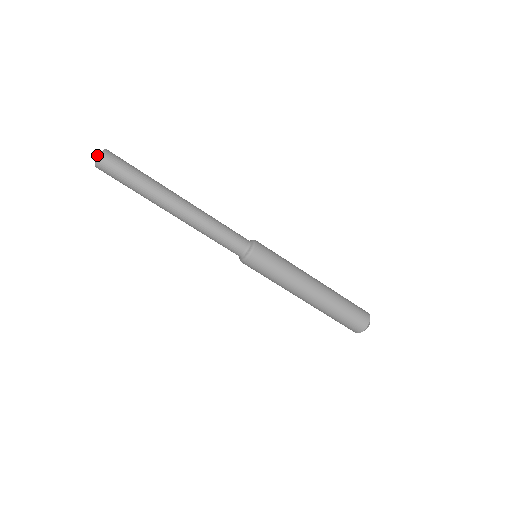
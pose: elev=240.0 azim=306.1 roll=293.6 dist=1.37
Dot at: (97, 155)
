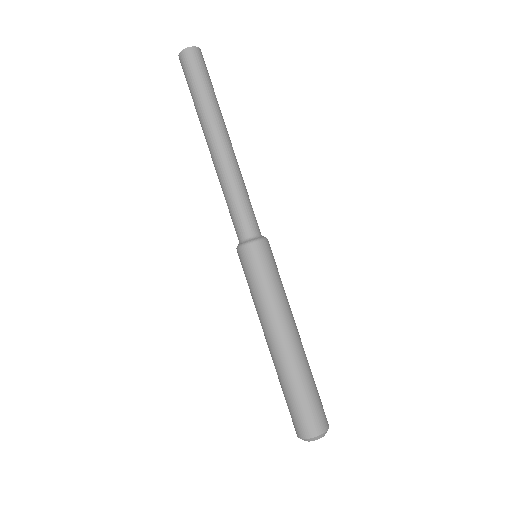
Dot at: occluded
